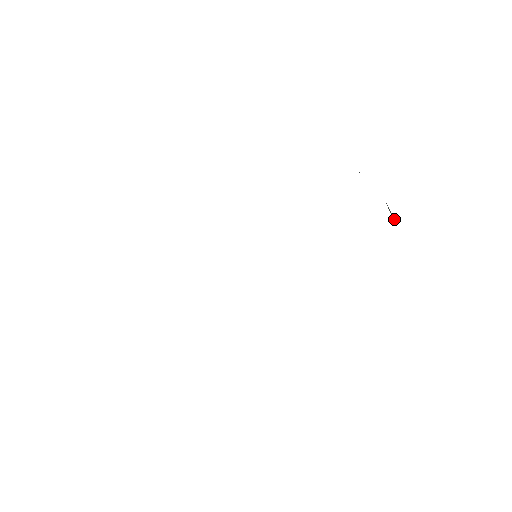
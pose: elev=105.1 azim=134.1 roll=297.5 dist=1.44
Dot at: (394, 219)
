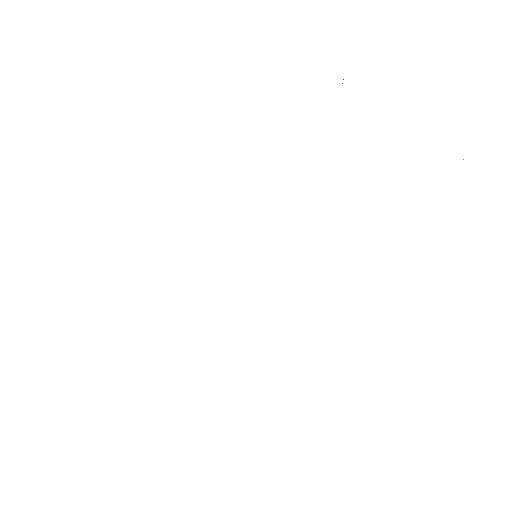
Dot at: occluded
